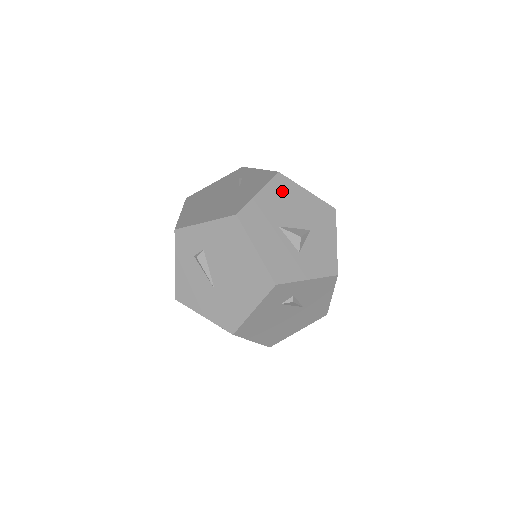
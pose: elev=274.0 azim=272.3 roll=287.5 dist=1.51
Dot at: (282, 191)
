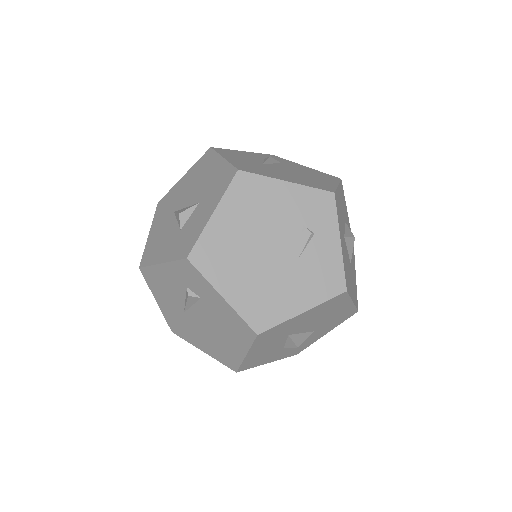
Dot at: (328, 307)
